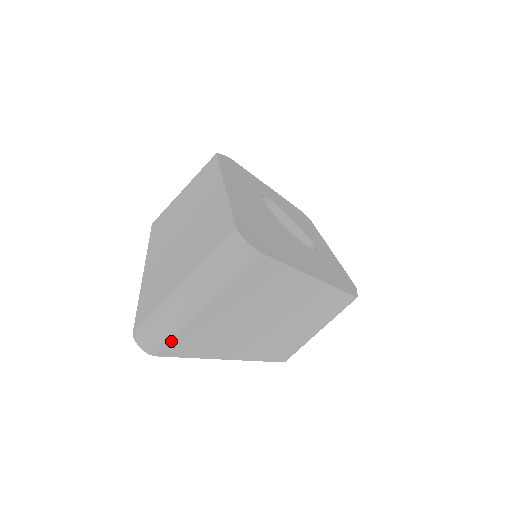
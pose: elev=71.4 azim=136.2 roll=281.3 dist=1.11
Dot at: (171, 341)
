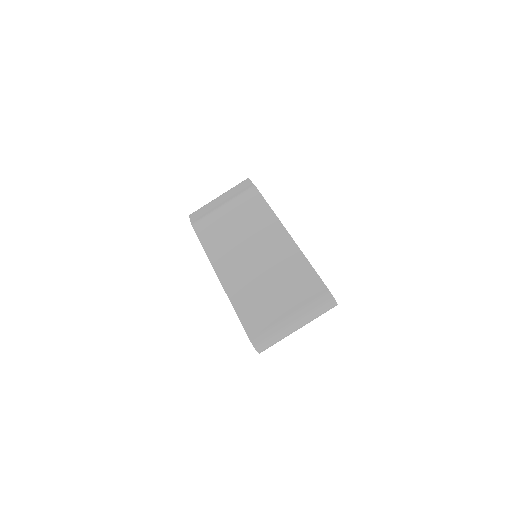
Dot at: occluded
